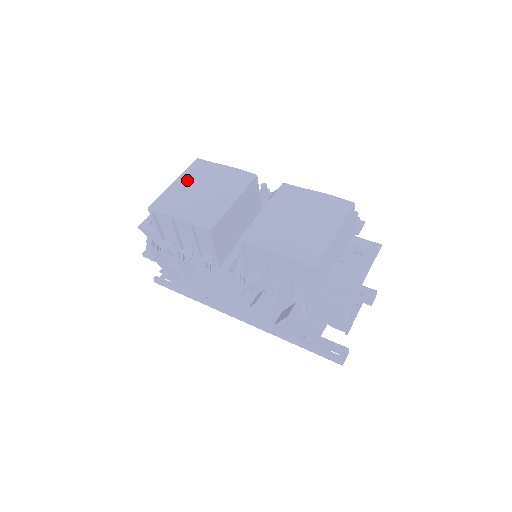
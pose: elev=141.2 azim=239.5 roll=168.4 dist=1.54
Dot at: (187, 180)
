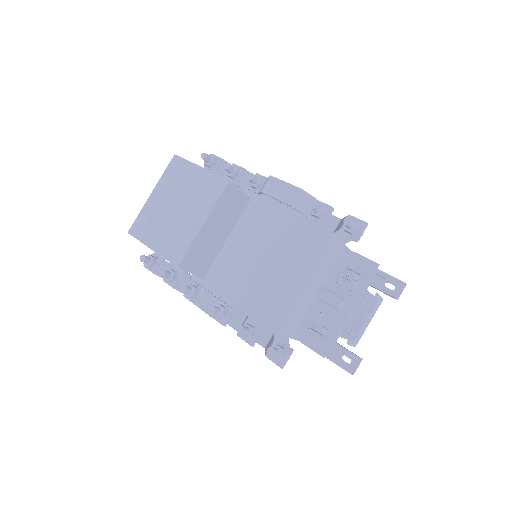
Dot at: (162, 190)
